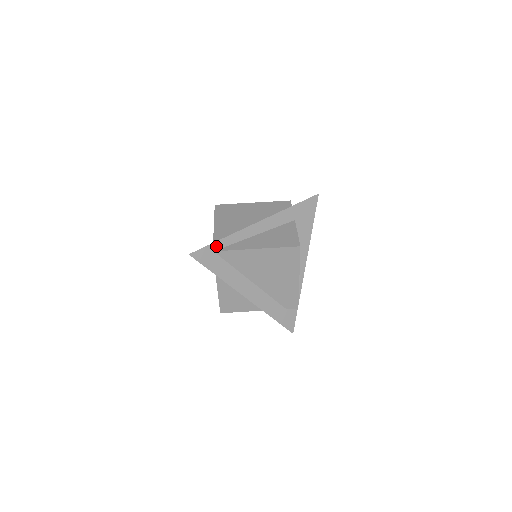
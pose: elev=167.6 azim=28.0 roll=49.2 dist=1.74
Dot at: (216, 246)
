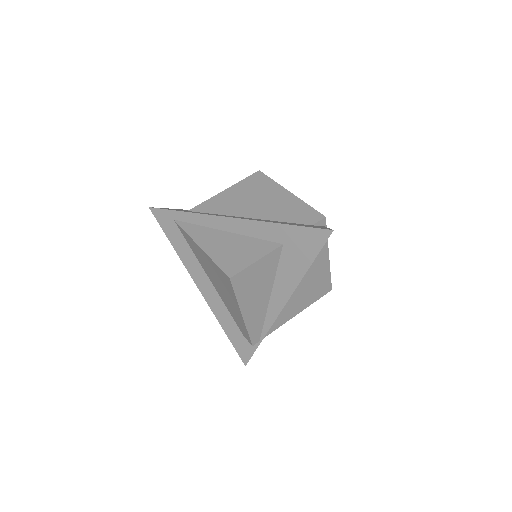
Dot at: (178, 216)
